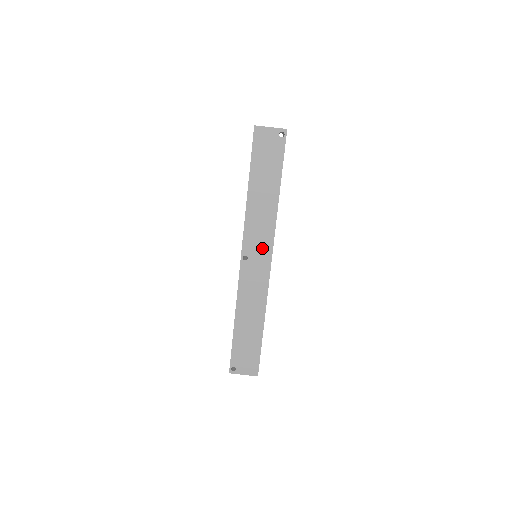
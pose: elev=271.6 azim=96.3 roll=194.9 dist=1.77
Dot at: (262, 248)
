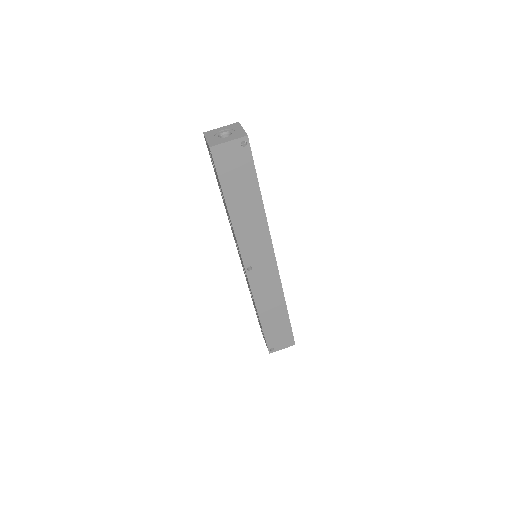
Dot at: (263, 254)
